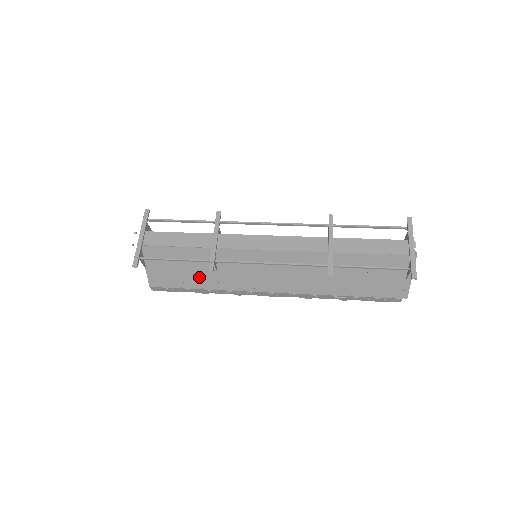
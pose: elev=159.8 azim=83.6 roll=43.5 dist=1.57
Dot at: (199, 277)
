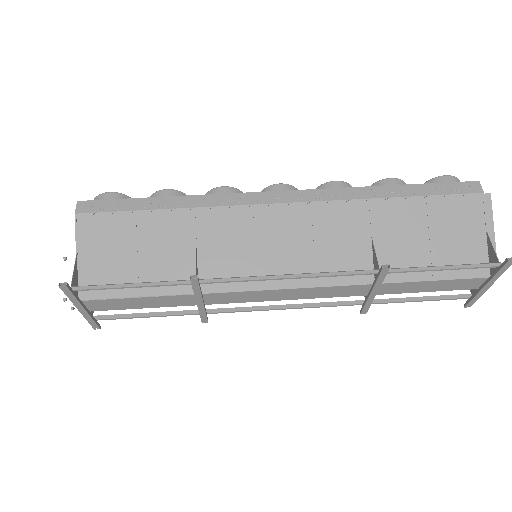
Dot at: occluded
